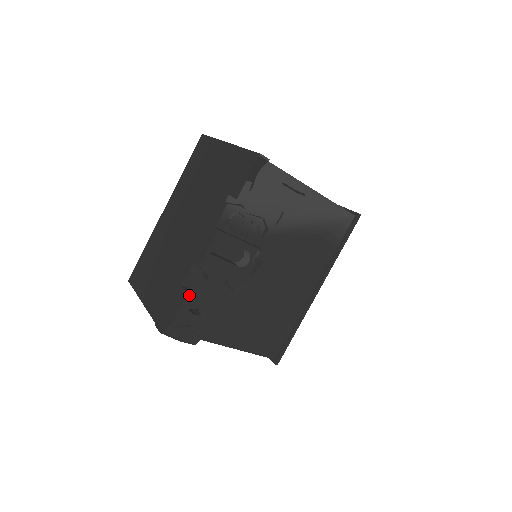
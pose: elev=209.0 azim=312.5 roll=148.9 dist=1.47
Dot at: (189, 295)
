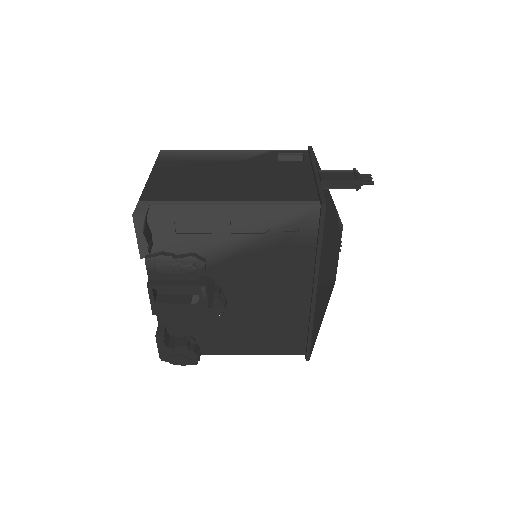
Dot at: (158, 337)
